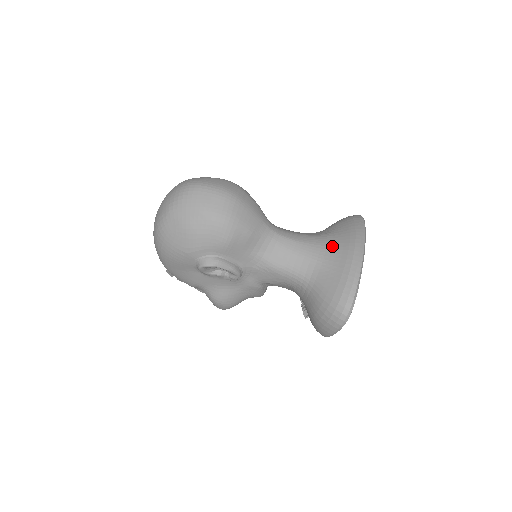
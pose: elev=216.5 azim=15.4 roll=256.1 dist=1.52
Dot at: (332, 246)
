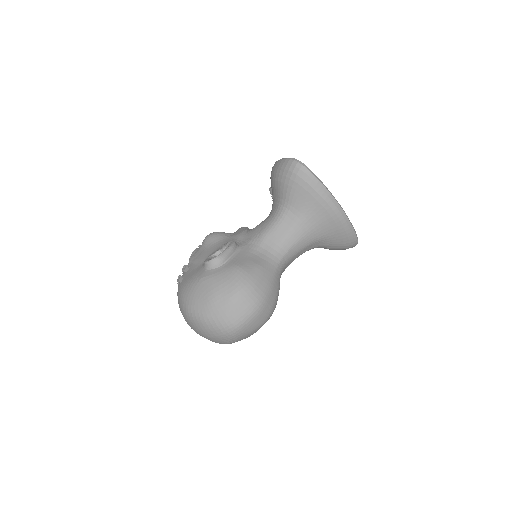
Dot at: (319, 225)
